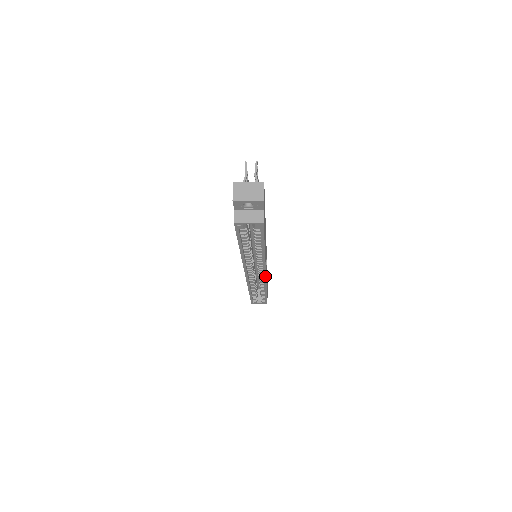
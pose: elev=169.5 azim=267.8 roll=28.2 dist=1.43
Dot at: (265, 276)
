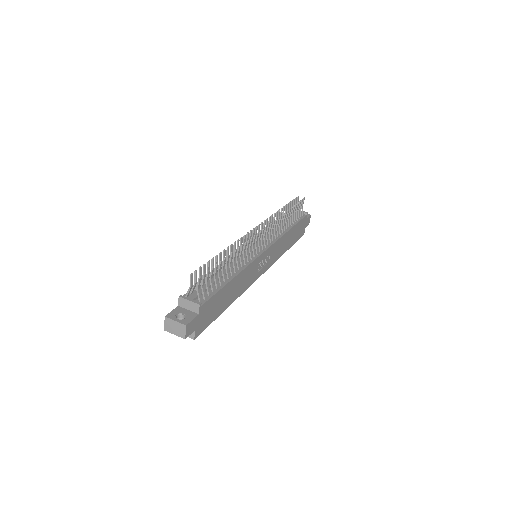
Dot at: (262, 273)
